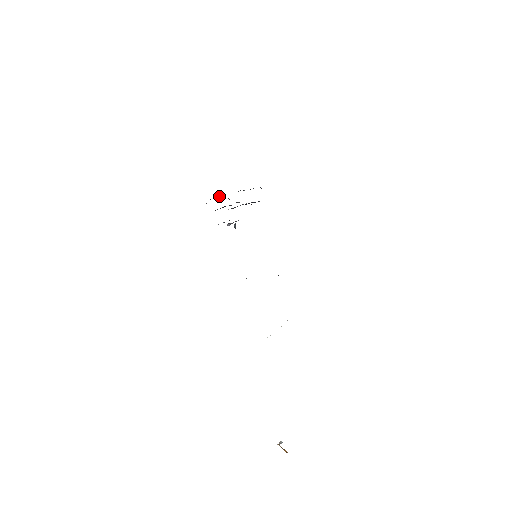
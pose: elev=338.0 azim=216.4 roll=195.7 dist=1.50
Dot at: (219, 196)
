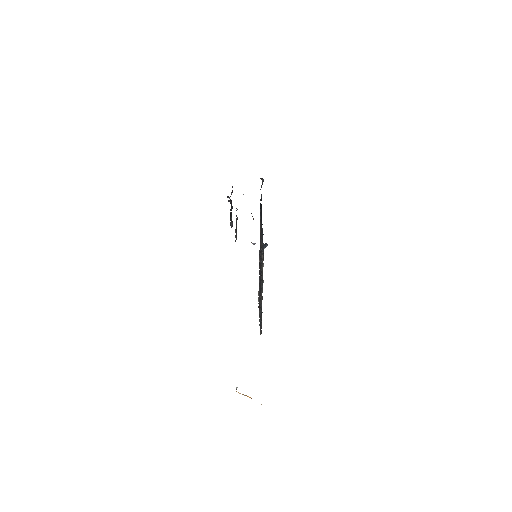
Dot at: occluded
